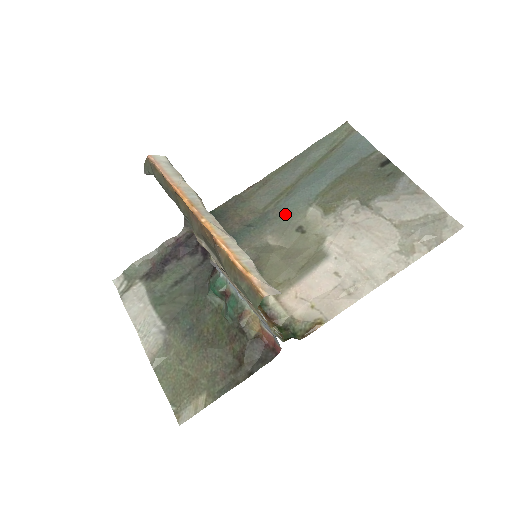
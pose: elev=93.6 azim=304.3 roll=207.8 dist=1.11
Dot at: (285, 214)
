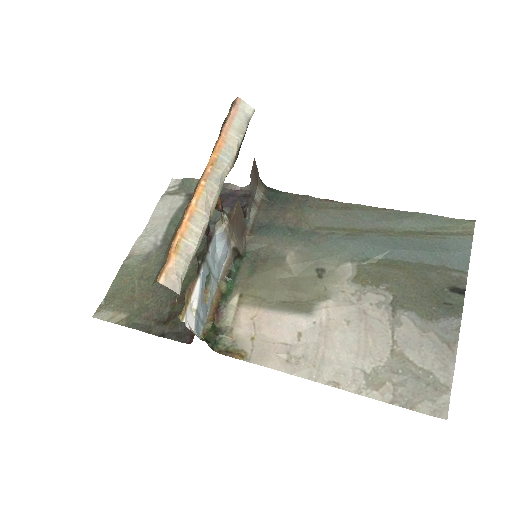
Dot at: (325, 248)
